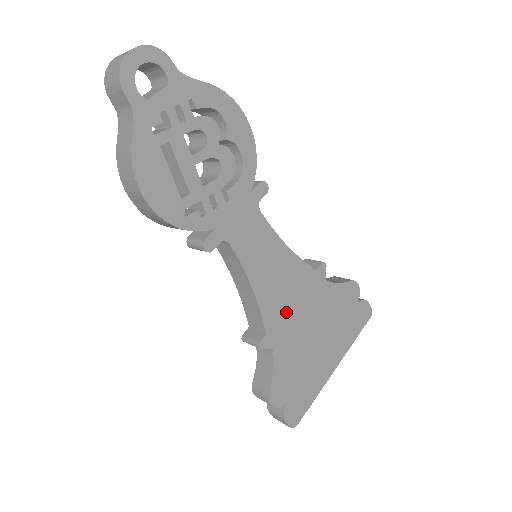
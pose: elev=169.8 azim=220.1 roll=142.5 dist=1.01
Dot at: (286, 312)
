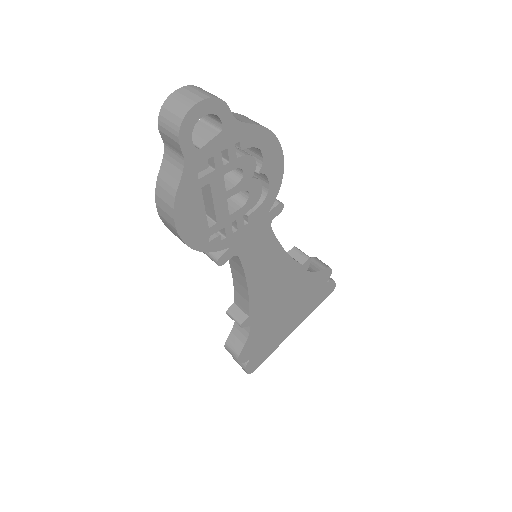
Dot at: (269, 299)
